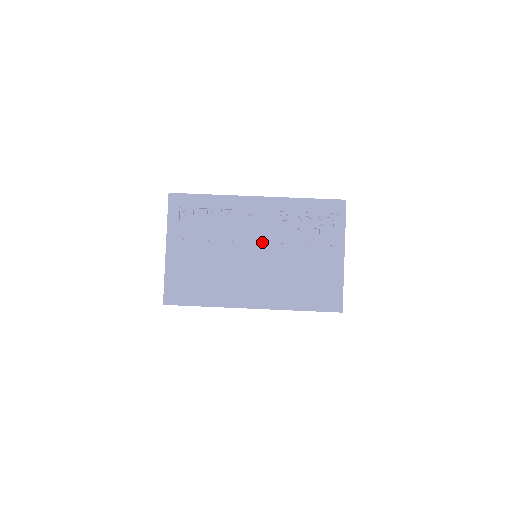
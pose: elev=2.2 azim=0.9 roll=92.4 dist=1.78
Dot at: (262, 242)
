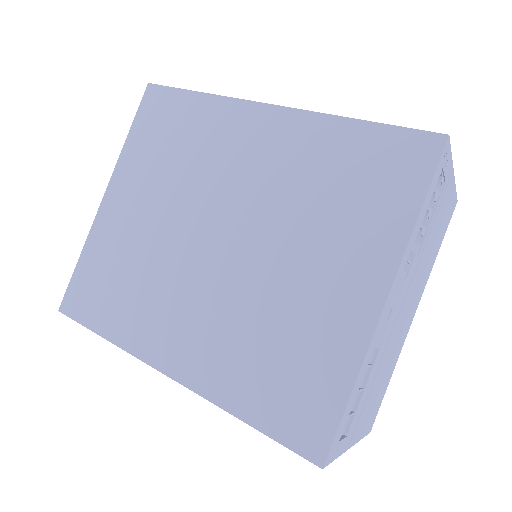
Dot at: (404, 298)
